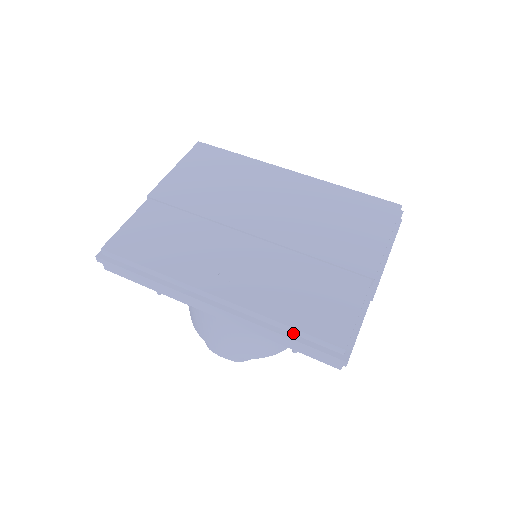
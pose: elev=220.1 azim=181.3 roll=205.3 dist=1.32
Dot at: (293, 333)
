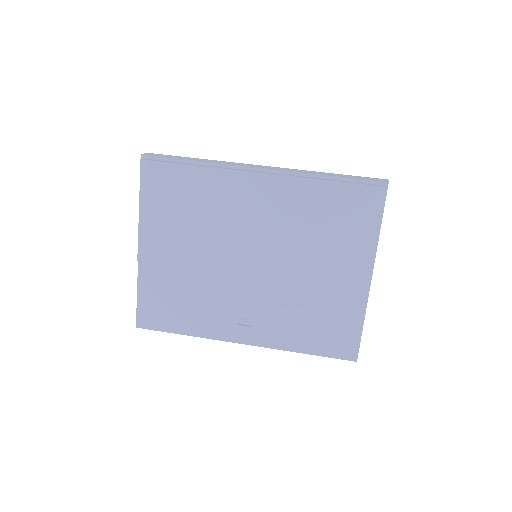
Dot at: occluded
